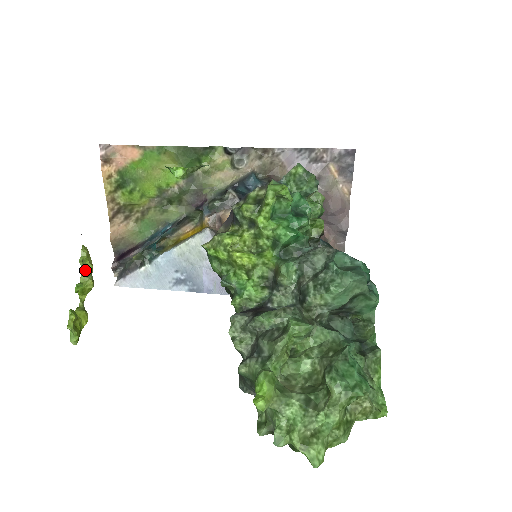
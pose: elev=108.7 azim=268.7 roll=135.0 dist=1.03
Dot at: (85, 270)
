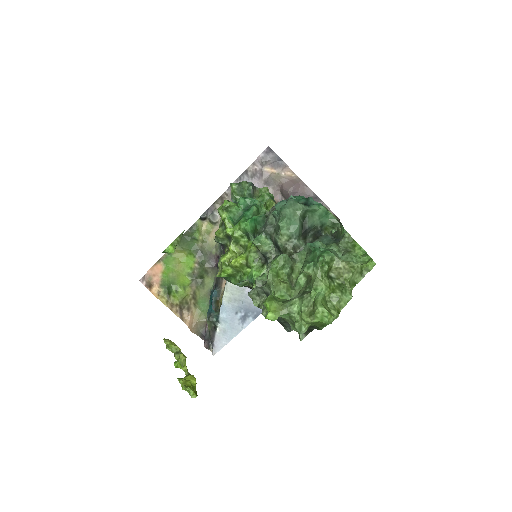
Dot at: (175, 352)
